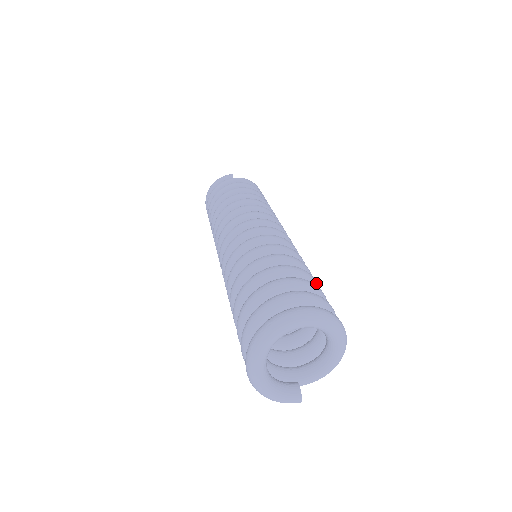
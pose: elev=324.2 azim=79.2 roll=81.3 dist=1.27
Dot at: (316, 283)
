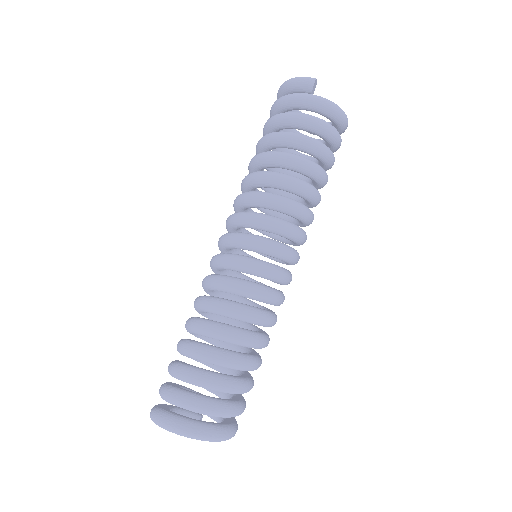
Dot at: (250, 368)
